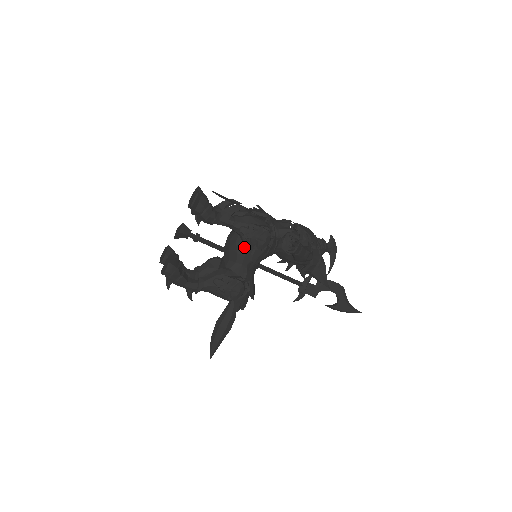
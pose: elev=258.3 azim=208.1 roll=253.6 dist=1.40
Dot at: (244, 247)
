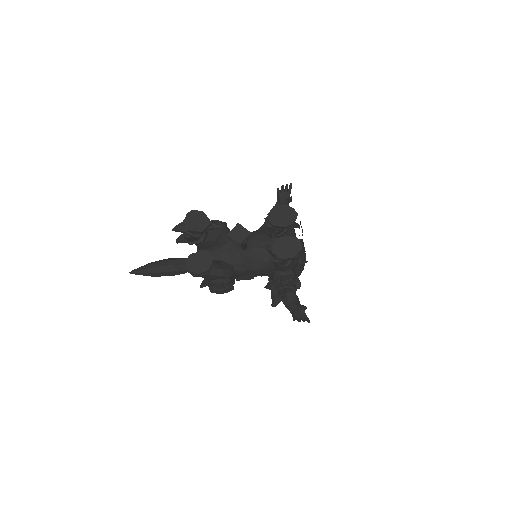
Dot at: (265, 270)
